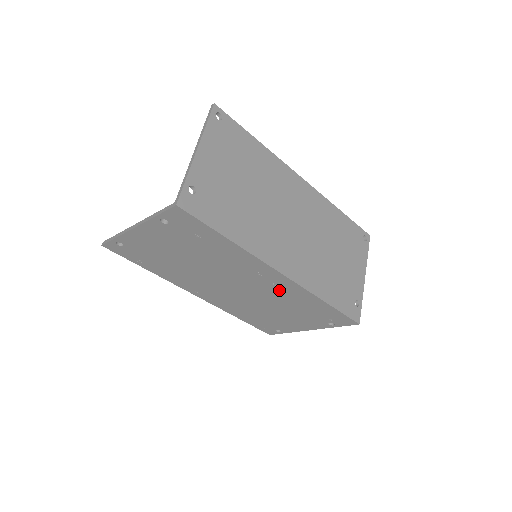
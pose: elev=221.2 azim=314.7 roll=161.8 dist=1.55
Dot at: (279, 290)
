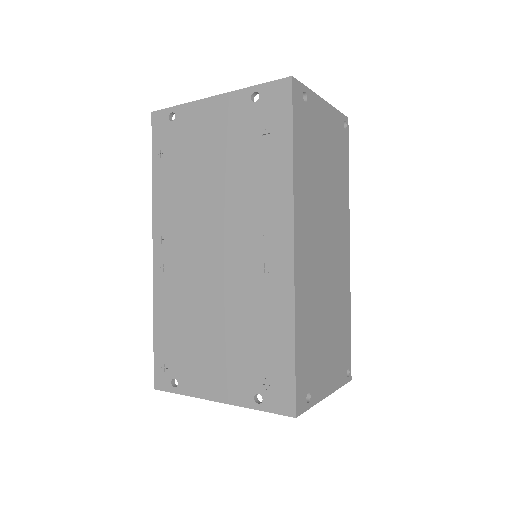
Dot at: (261, 281)
